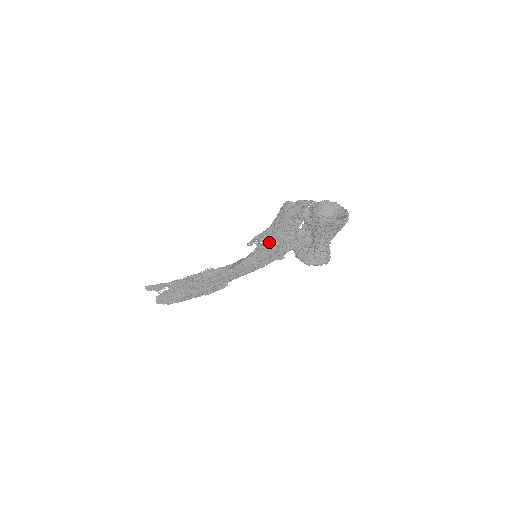
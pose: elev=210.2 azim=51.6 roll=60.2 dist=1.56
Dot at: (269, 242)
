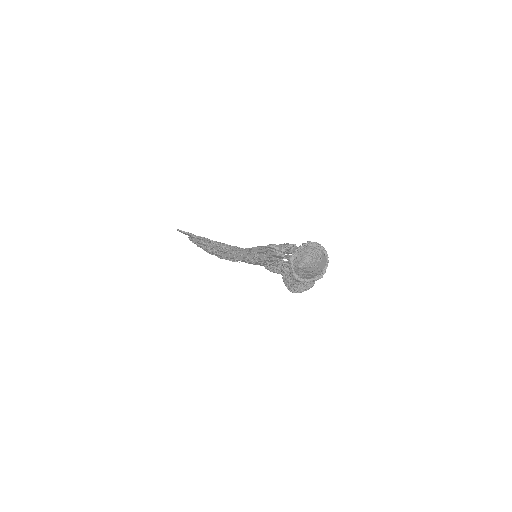
Dot at: (262, 260)
